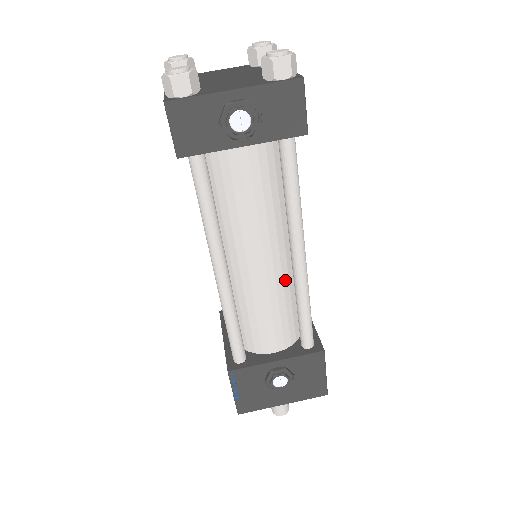
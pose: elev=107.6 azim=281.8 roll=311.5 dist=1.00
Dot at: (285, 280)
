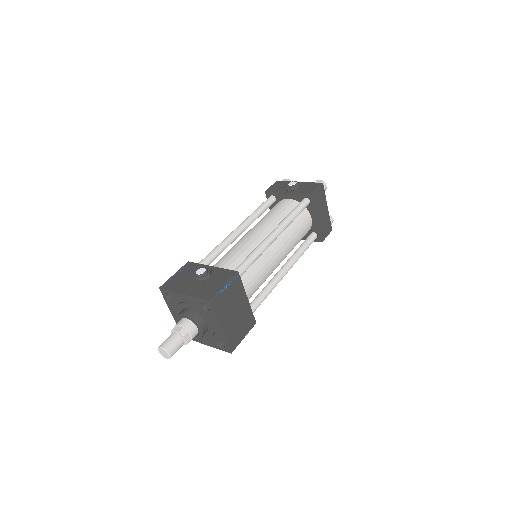
Dot at: occluded
